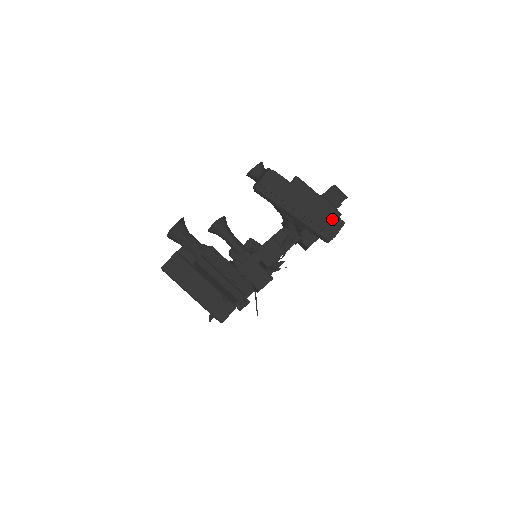
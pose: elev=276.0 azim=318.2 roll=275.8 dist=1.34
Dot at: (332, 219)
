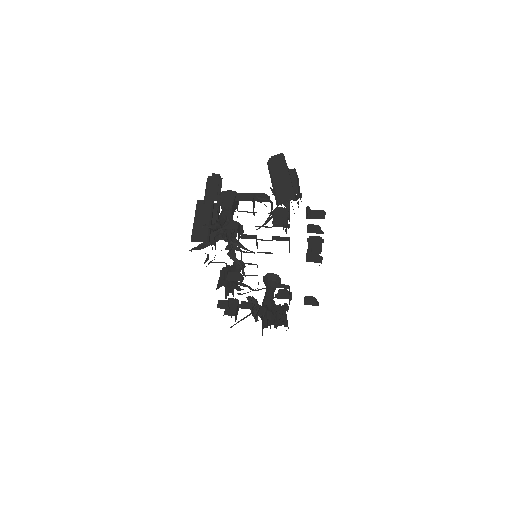
Dot at: (290, 191)
